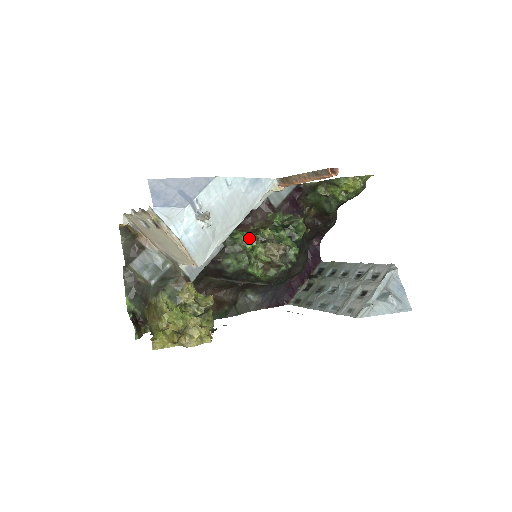
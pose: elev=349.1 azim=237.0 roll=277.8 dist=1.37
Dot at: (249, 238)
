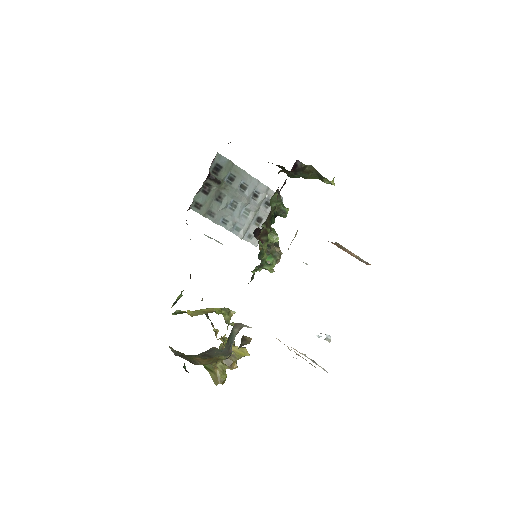
Dot at: (265, 250)
